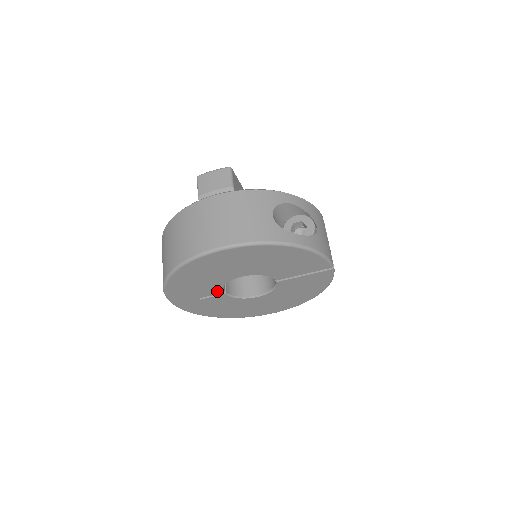
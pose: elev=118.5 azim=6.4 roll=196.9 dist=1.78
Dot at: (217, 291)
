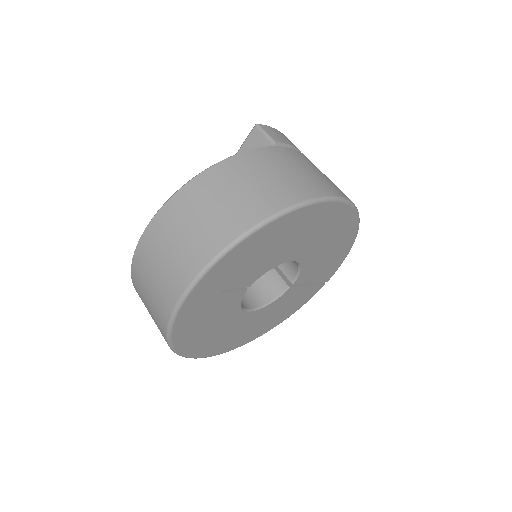
Dot at: (250, 281)
